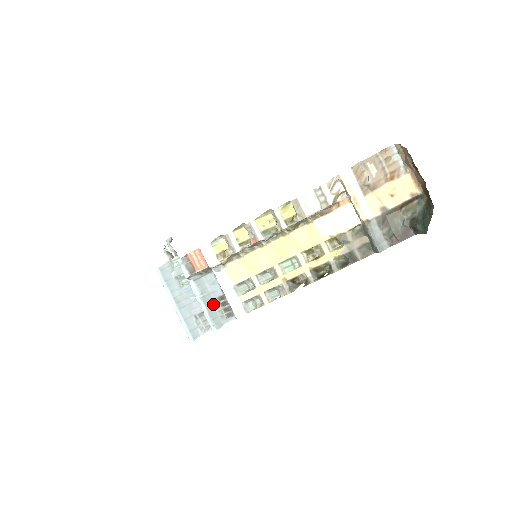
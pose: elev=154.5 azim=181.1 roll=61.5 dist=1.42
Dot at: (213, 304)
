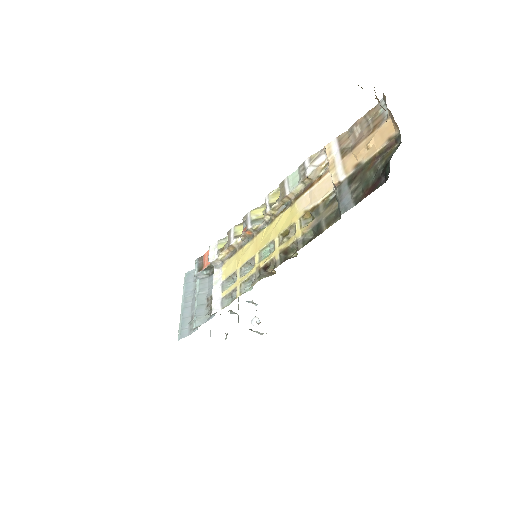
Dot at: (206, 303)
